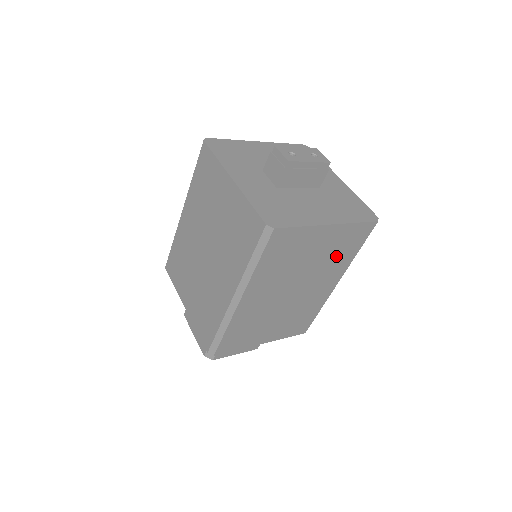
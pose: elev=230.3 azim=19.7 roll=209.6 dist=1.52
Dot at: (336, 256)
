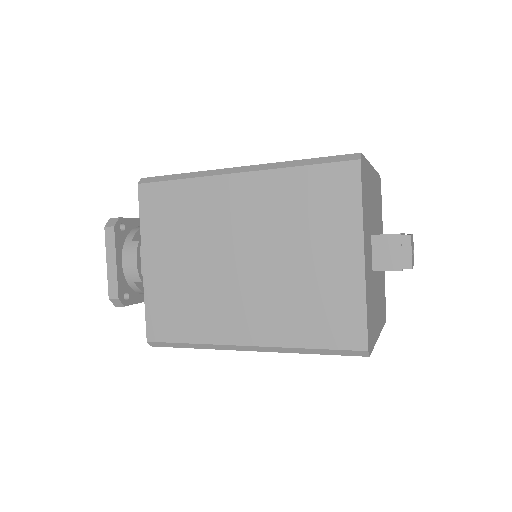
Dot at: occluded
